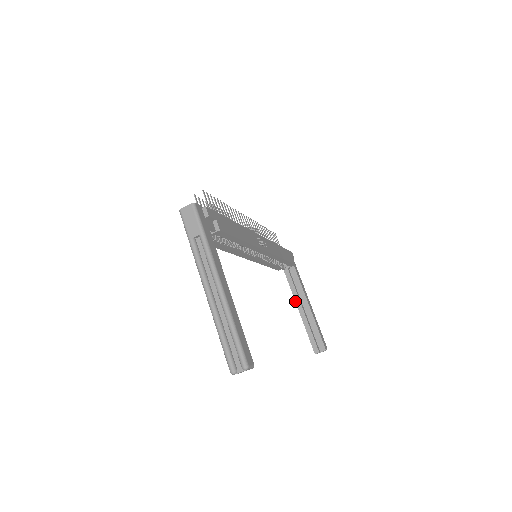
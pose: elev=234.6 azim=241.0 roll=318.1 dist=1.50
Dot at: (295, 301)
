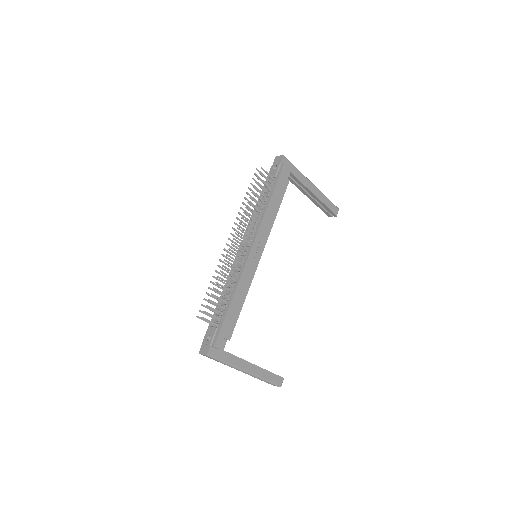
Dot at: occluded
